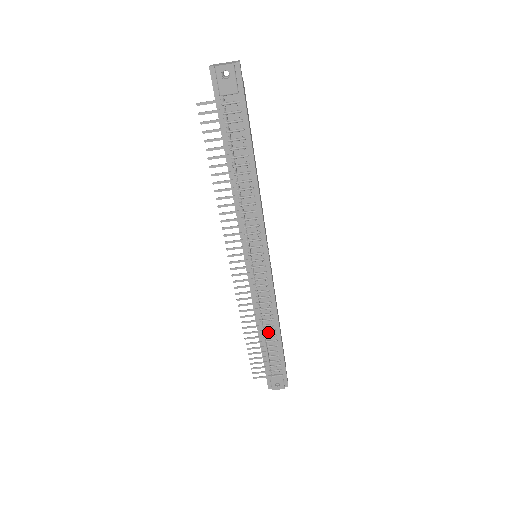
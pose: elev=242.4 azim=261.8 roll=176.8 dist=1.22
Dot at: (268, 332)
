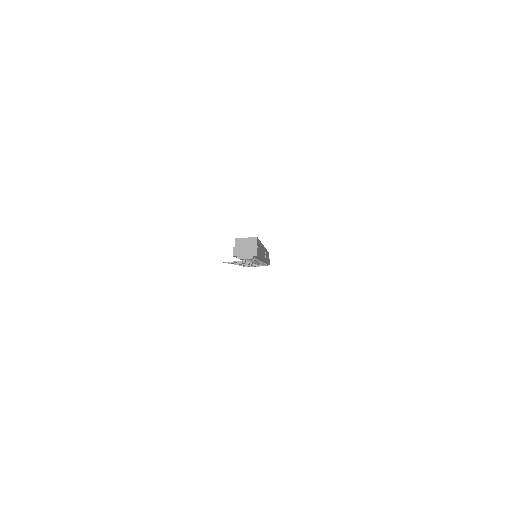
Dot at: occluded
